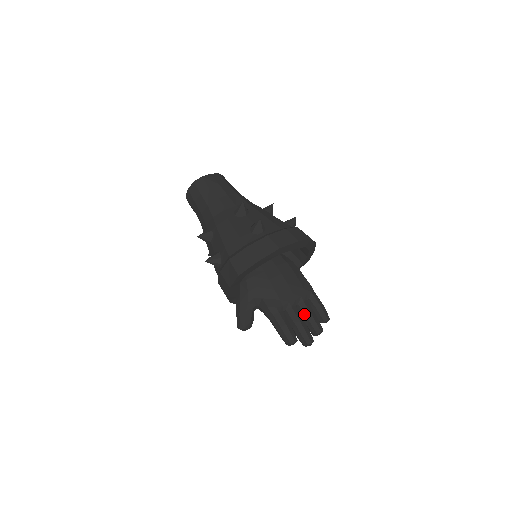
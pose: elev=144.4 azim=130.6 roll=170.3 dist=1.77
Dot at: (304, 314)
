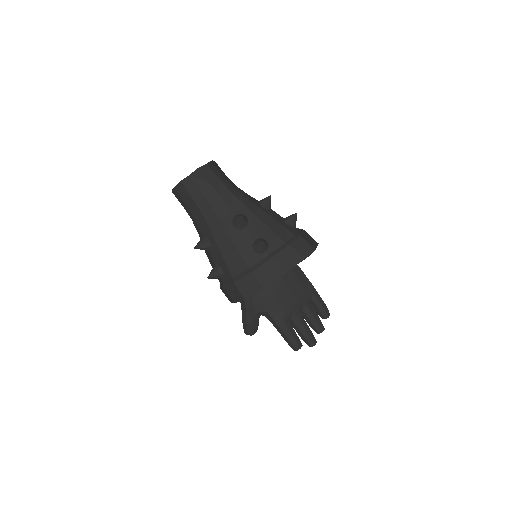
Dot at: (307, 318)
